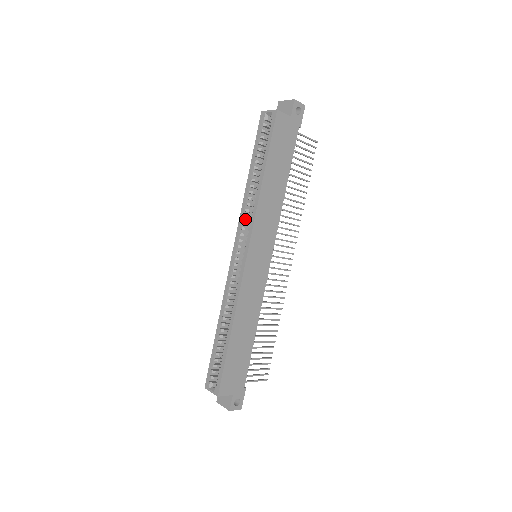
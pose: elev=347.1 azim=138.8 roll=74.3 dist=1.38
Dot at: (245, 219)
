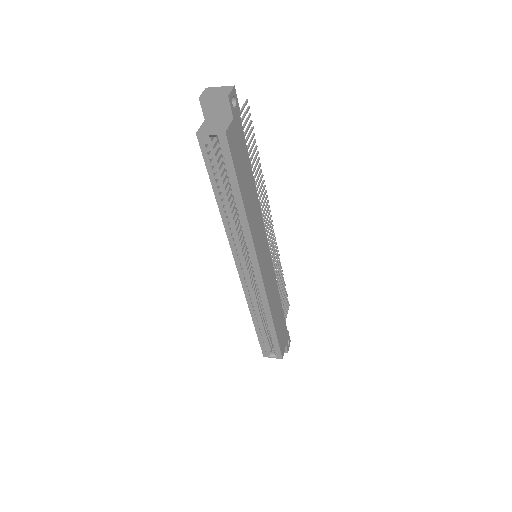
Dot at: (235, 241)
